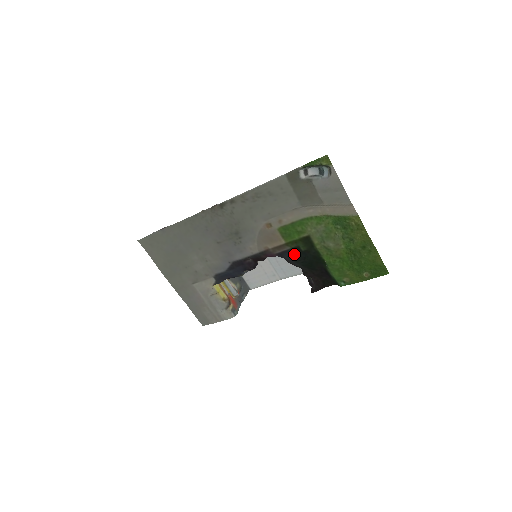
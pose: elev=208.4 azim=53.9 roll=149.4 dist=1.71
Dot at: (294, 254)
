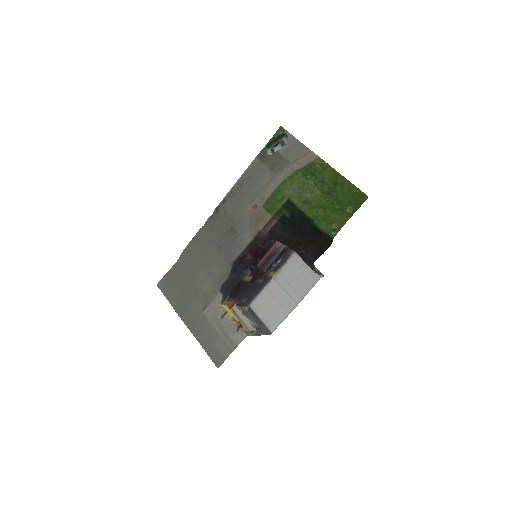
Dot at: (282, 224)
